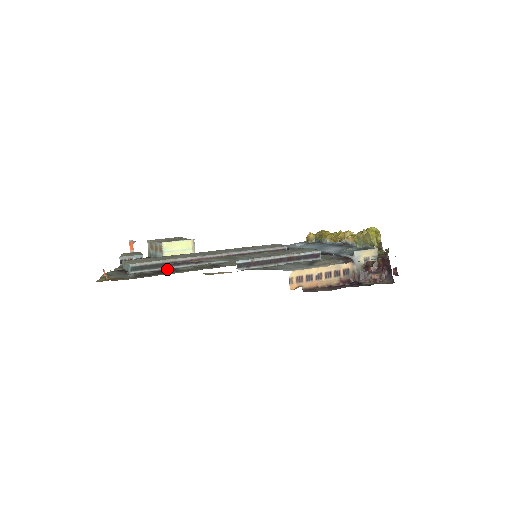
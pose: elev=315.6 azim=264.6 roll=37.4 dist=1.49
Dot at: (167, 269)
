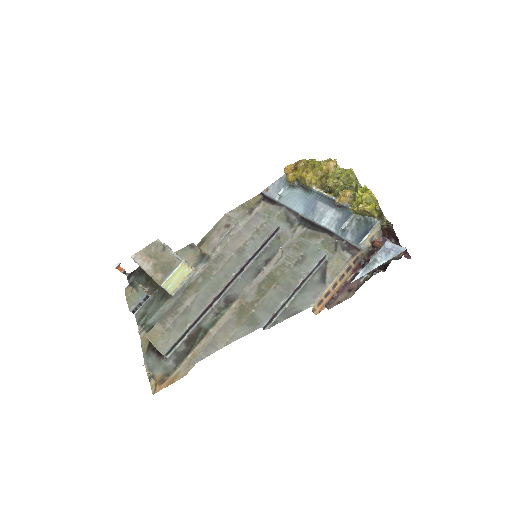
Dot at: (193, 332)
